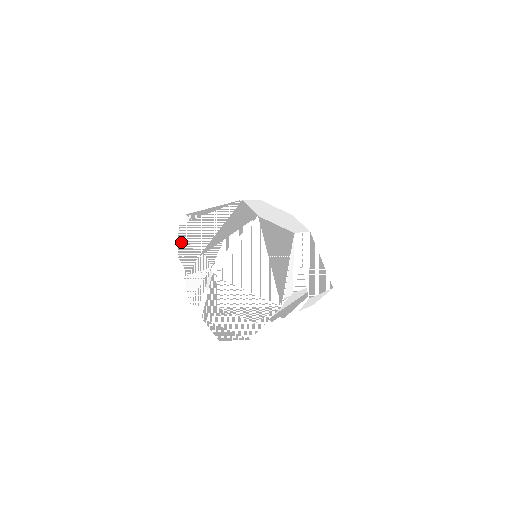
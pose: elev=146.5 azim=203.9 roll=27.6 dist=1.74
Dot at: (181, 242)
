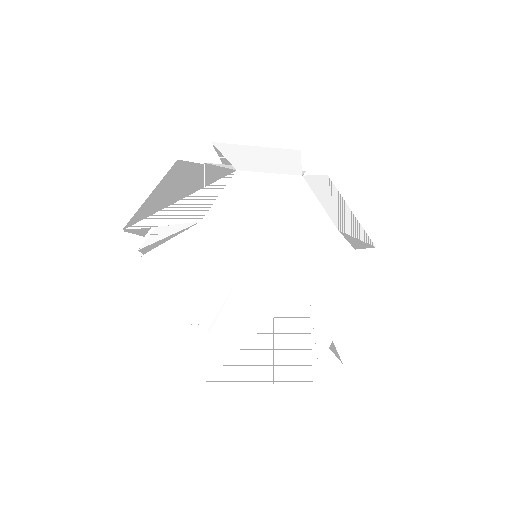
Dot at: occluded
